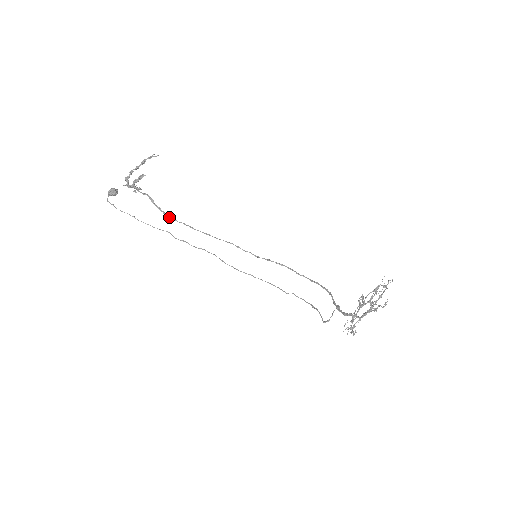
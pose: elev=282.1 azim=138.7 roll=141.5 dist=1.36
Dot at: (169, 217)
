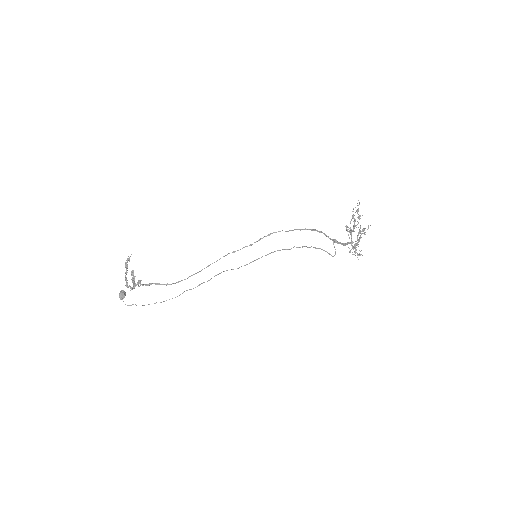
Dot at: occluded
